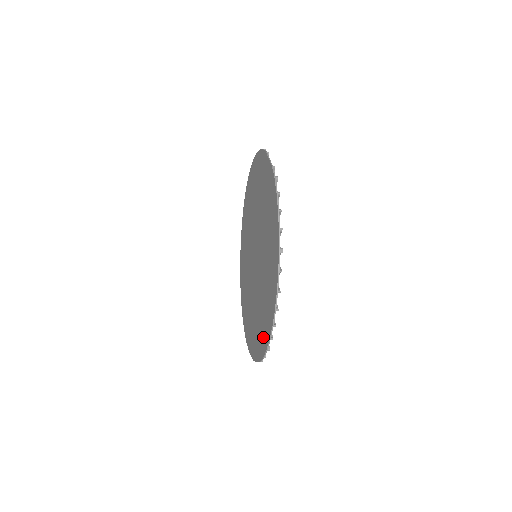
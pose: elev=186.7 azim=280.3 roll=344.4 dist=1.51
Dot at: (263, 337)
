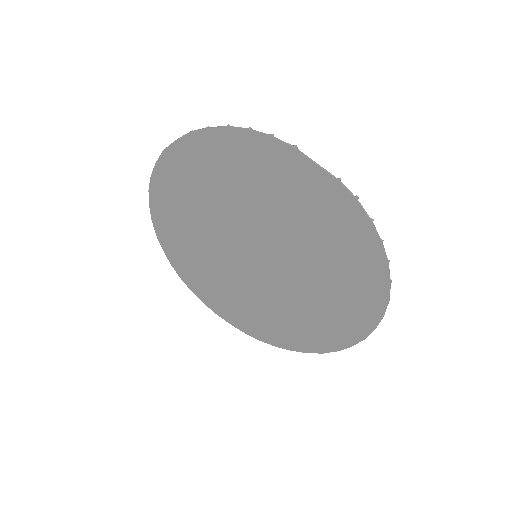
Dot at: (322, 339)
